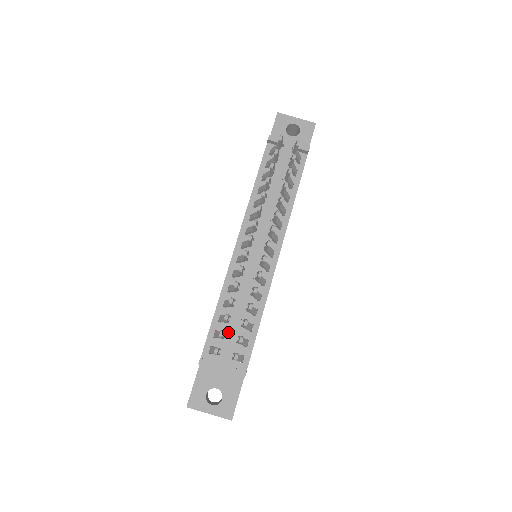
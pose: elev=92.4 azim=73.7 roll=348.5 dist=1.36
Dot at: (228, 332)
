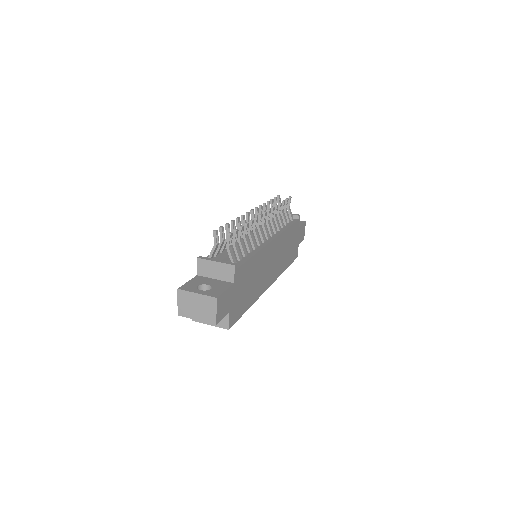
Dot at: (226, 251)
